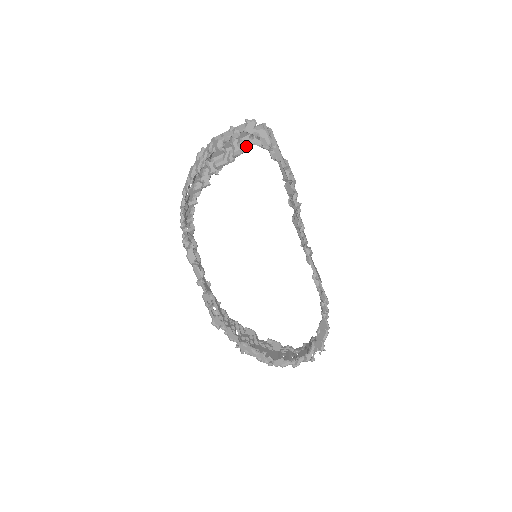
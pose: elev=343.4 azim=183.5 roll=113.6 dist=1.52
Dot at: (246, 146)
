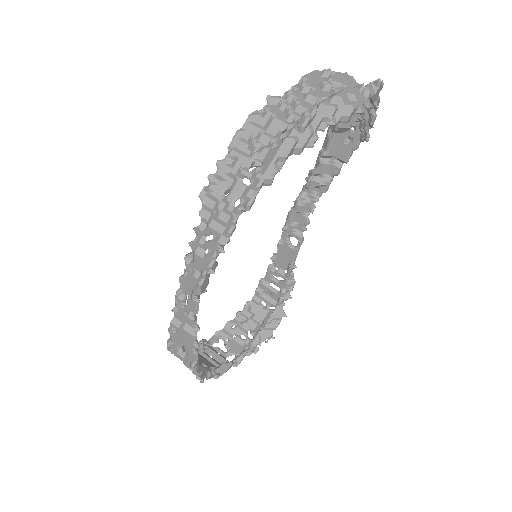
Dot at: occluded
